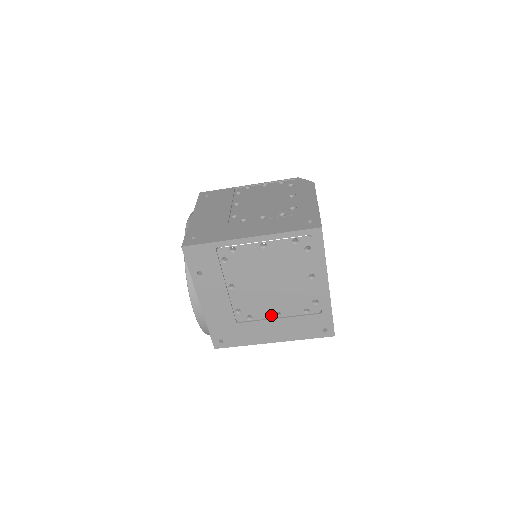
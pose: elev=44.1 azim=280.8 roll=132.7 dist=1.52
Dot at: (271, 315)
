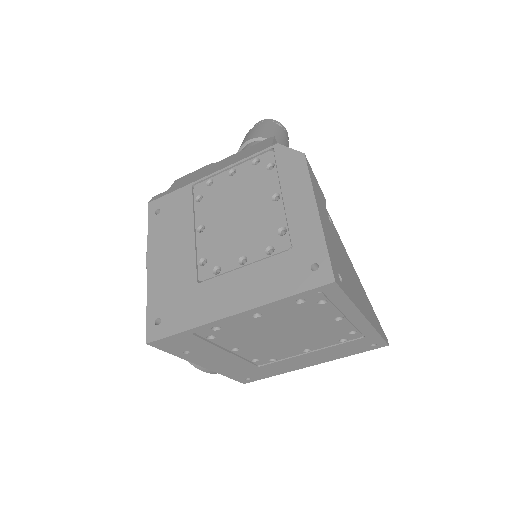
Dot at: (298, 352)
